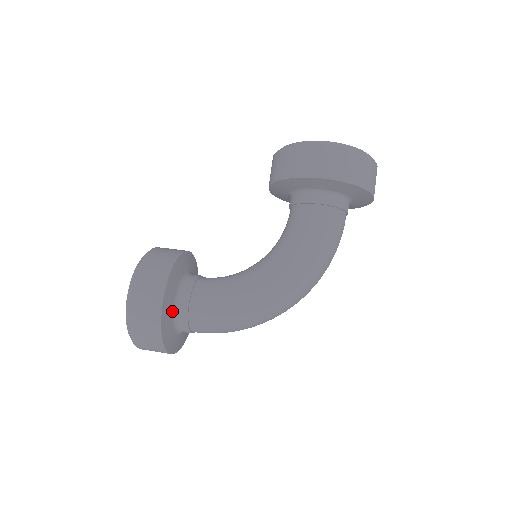
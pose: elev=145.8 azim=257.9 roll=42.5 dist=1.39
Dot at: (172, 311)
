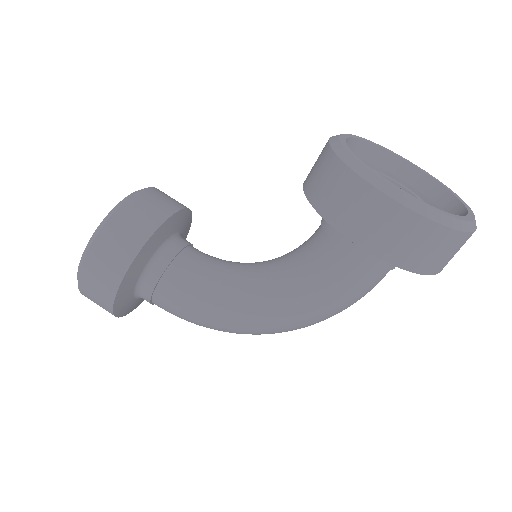
Dot at: (132, 291)
